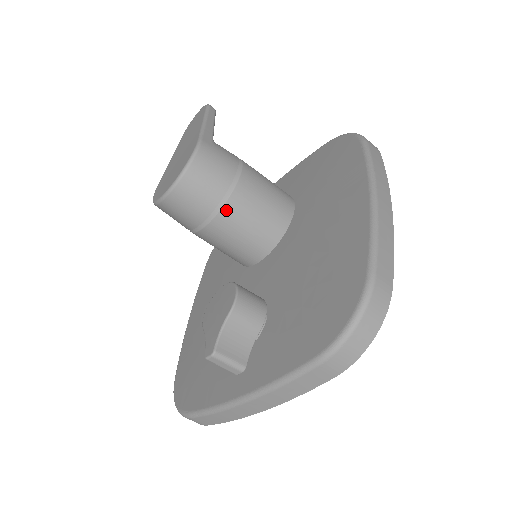
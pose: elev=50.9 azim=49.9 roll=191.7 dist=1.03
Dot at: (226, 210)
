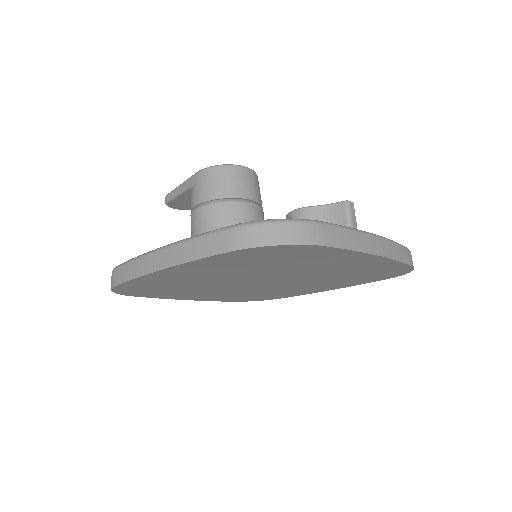
Dot at: (263, 213)
